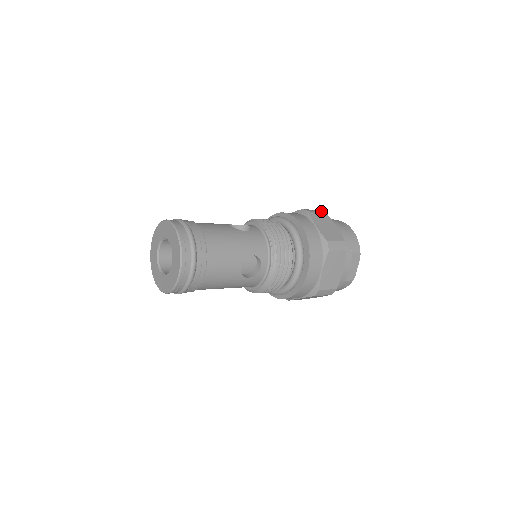
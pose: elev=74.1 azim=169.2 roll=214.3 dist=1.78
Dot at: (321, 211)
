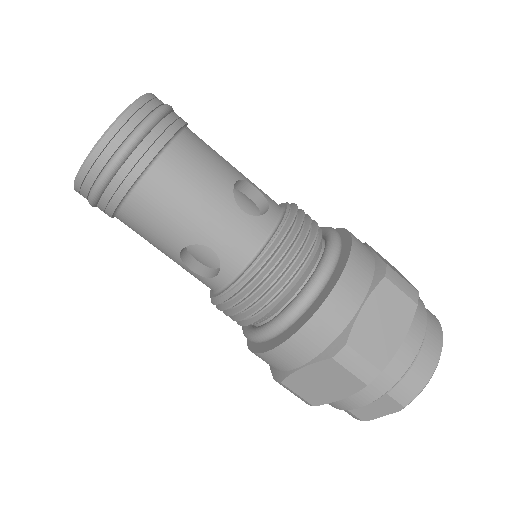
Dot at: (414, 295)
